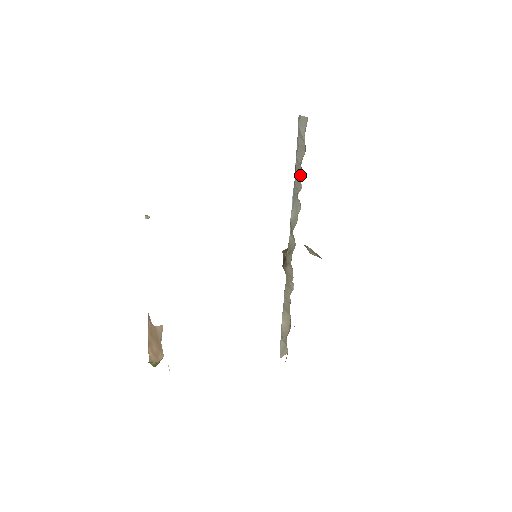
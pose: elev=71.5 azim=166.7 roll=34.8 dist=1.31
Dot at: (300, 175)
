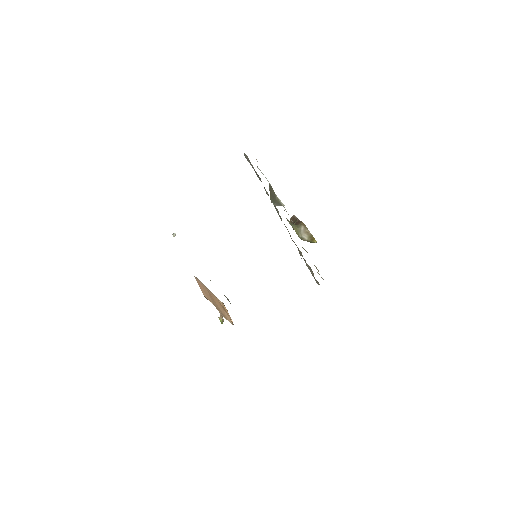
Dot at: (266, 191)
